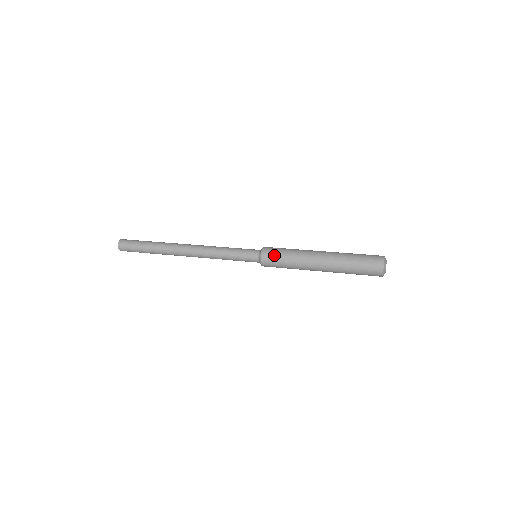
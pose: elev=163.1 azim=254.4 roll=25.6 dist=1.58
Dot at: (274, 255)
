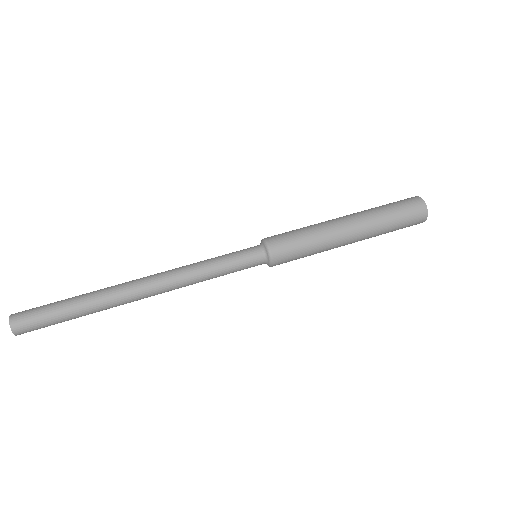
Dot at: (291, 257)
